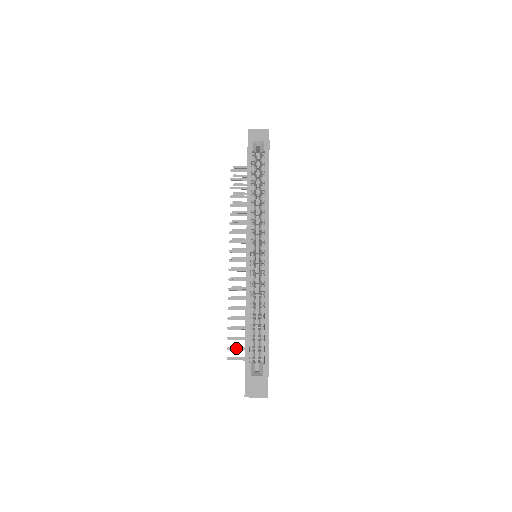
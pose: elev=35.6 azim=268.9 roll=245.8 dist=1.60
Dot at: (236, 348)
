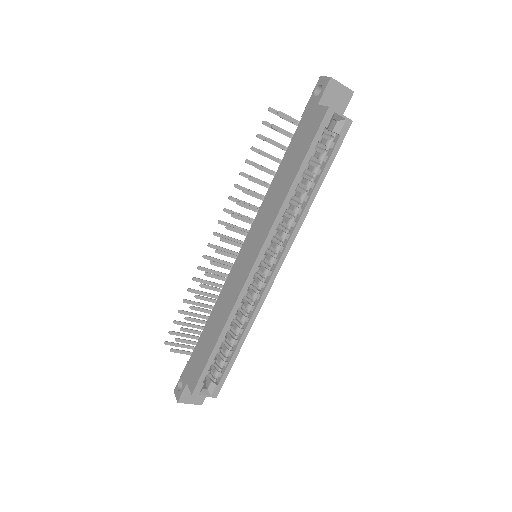
Dot at: (183, 341)
